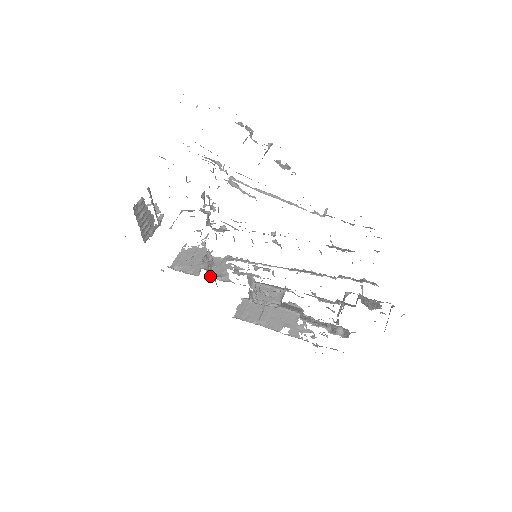
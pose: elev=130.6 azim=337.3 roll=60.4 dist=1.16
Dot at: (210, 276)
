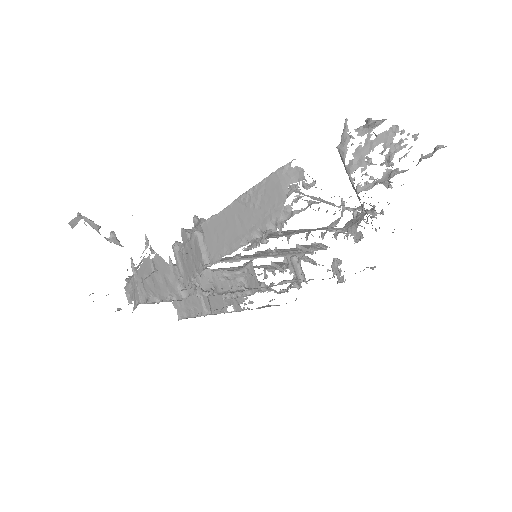
Dot at: (203, 294)
